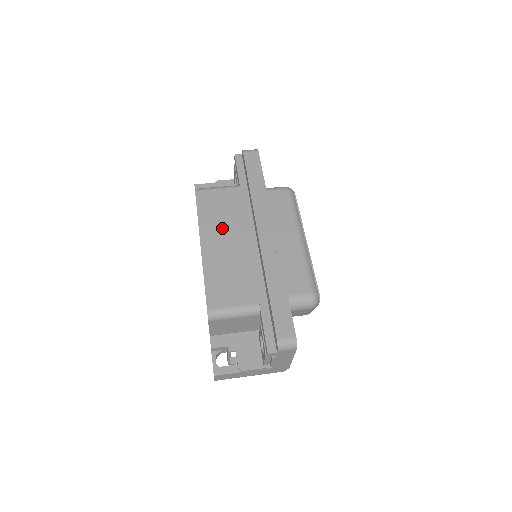
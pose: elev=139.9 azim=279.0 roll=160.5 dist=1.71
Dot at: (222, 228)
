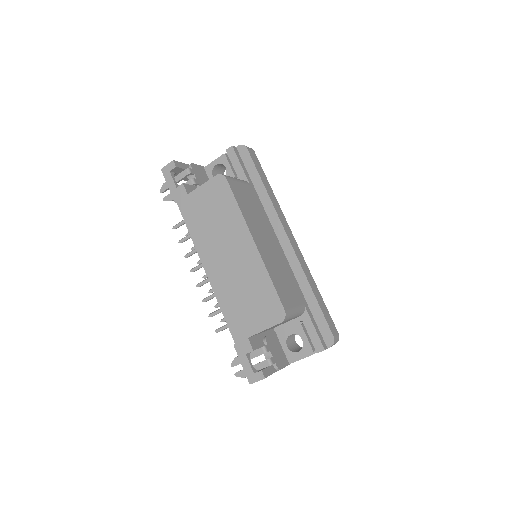
Dot at: (258, 226)
